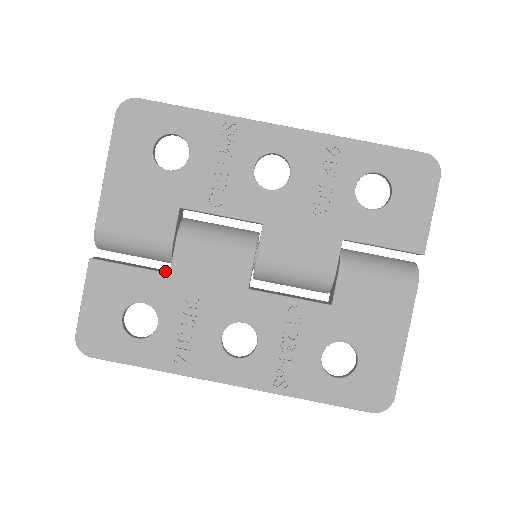
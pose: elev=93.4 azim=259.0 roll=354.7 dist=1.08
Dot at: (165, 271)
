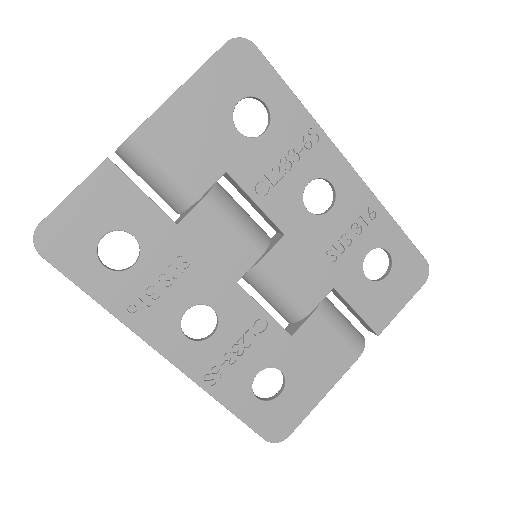
Dot at: occluded
